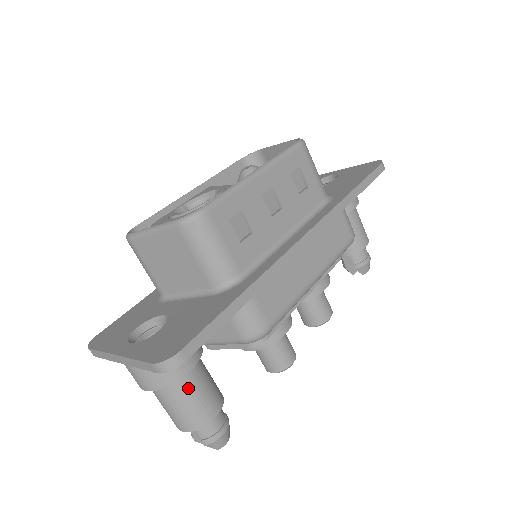
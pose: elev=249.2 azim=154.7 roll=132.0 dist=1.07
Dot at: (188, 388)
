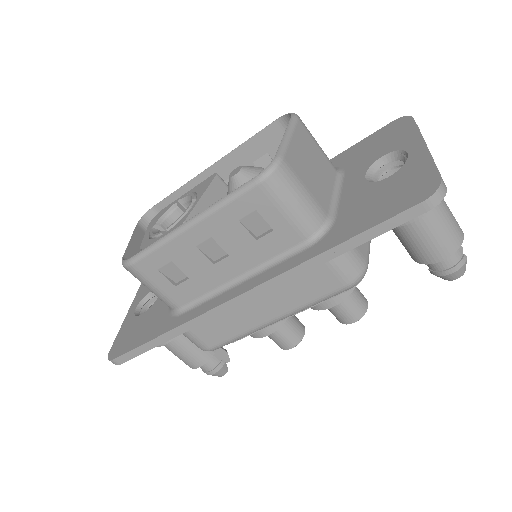
Dot at: (171, 349)
